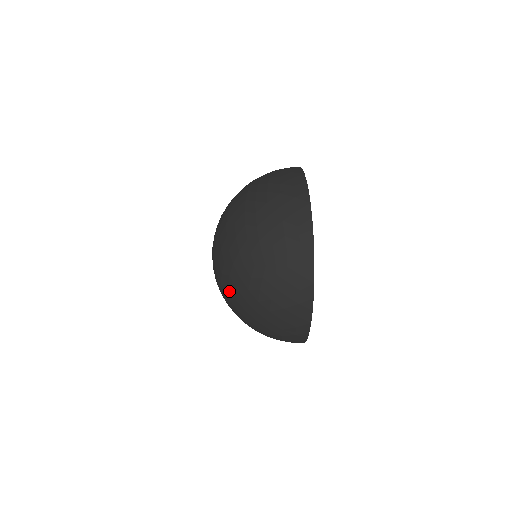
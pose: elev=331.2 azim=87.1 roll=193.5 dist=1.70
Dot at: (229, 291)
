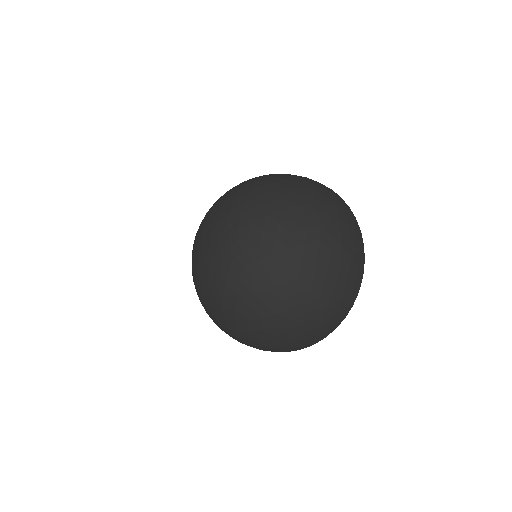
Dot at: (290, 254)
